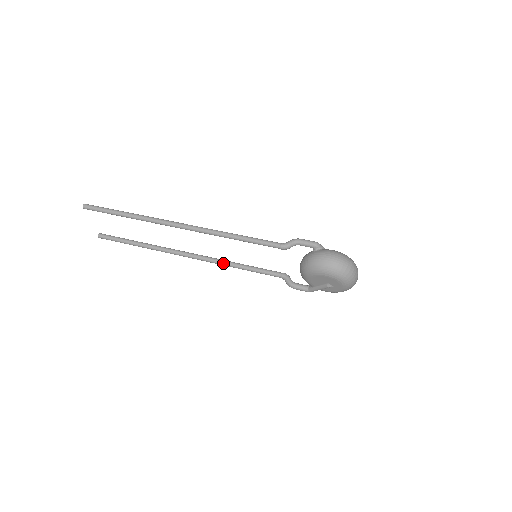
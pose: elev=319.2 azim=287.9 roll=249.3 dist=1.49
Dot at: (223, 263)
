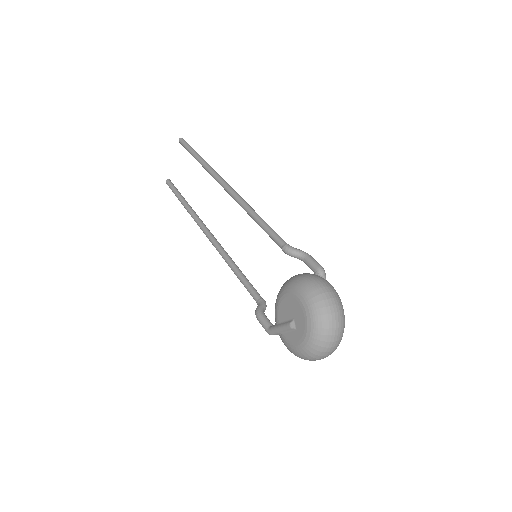
Dot at: (224, 254)
